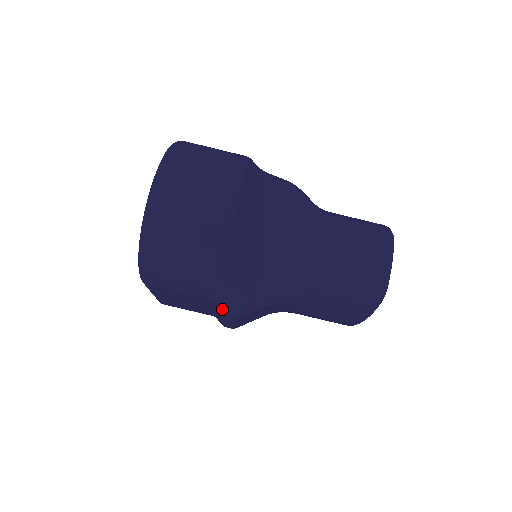
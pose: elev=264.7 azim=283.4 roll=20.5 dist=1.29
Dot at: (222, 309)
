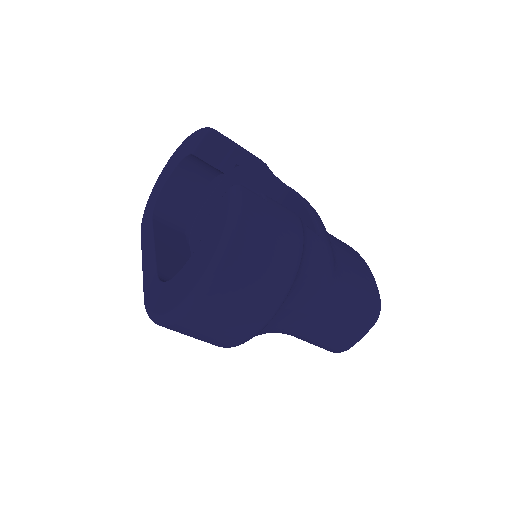
Dot at: occluded
